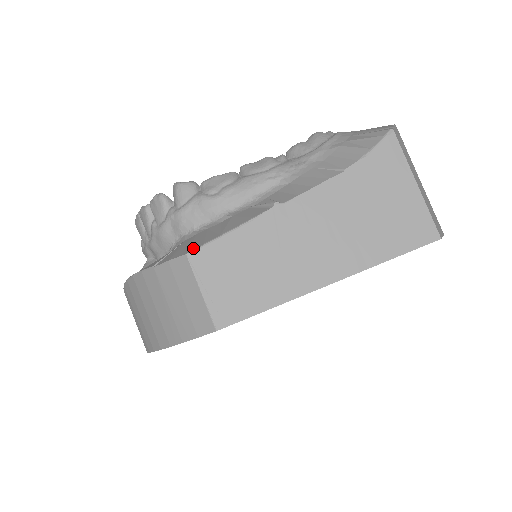
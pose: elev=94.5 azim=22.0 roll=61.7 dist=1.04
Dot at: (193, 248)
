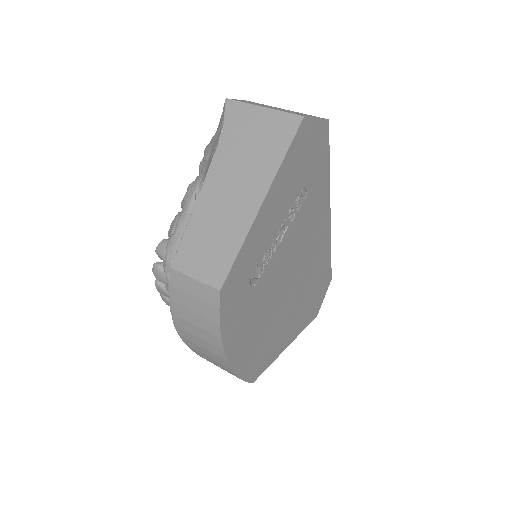
Dot at: (173, 262)
